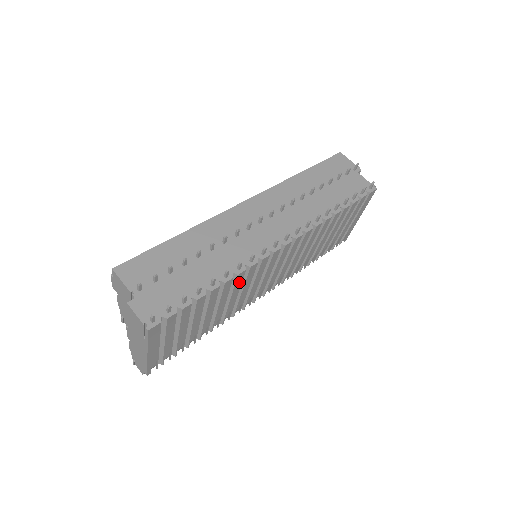
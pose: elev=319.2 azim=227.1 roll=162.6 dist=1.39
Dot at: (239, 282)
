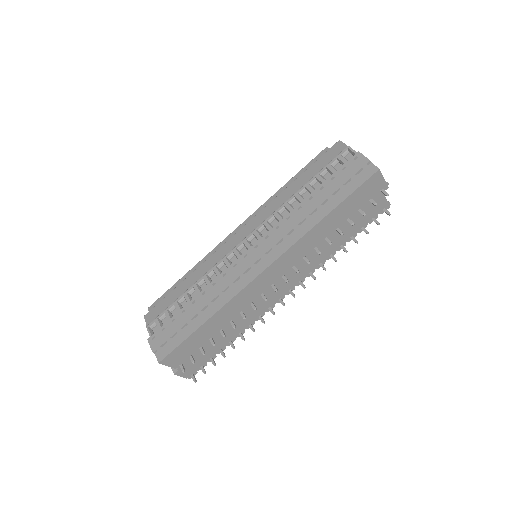
Dot at: occluded
